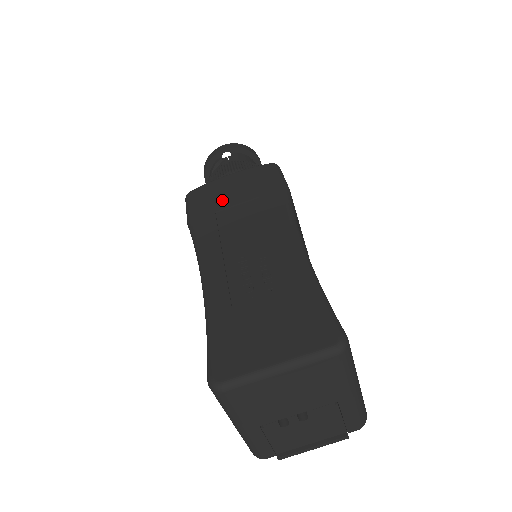
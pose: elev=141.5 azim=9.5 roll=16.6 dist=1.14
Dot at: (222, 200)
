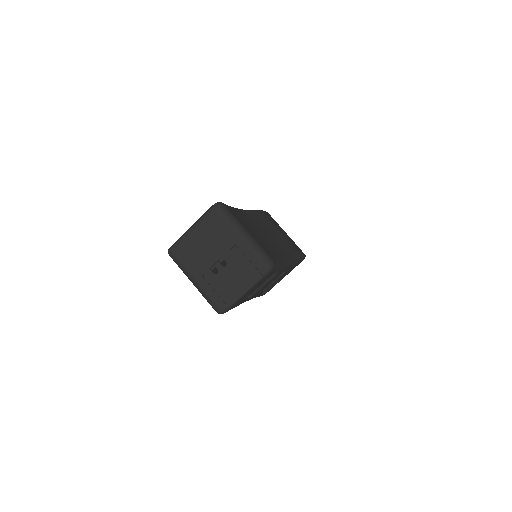
Dot at: occluded
